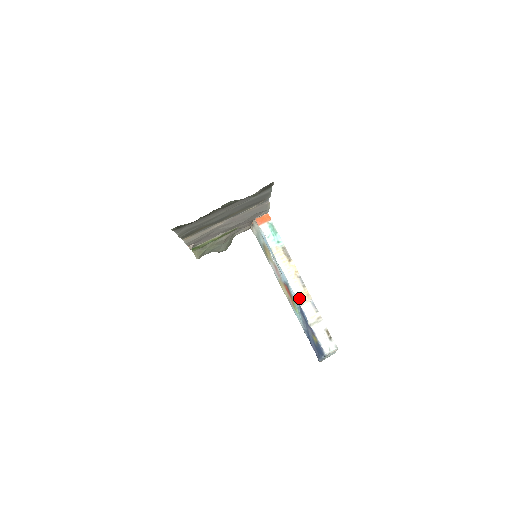
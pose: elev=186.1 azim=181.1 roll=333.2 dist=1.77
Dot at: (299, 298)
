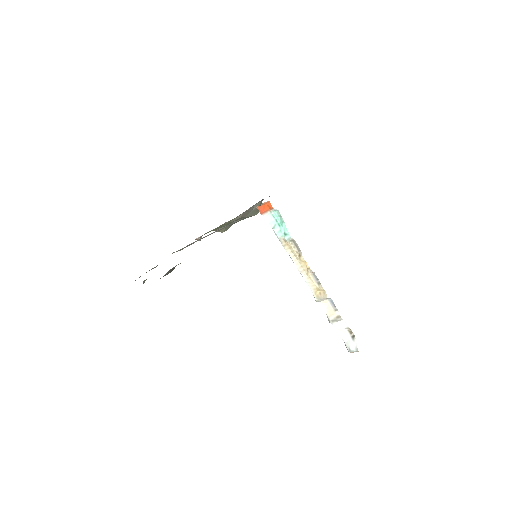
Dot at: (315, 294)
